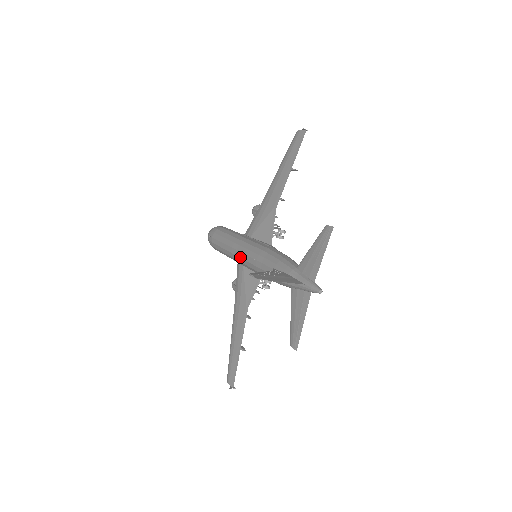
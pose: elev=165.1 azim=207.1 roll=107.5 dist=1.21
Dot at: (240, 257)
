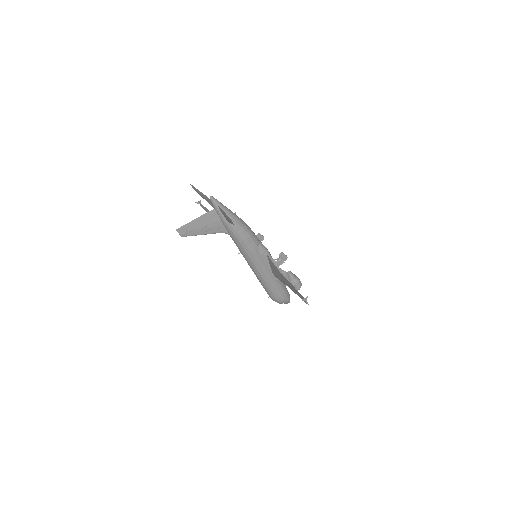
Dot at: (251, 267)
